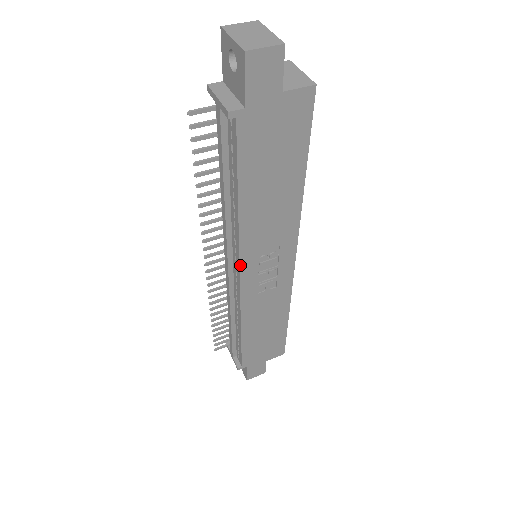
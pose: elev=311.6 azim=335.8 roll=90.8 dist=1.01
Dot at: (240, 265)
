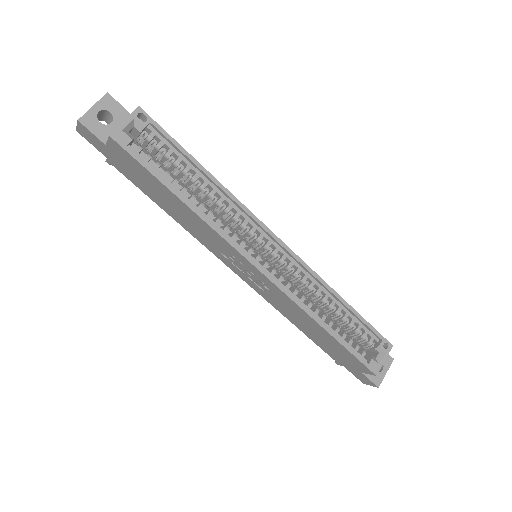
Dot at: (222, 260)
